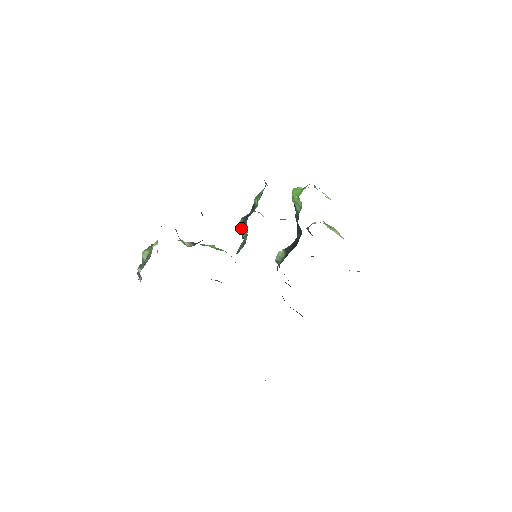
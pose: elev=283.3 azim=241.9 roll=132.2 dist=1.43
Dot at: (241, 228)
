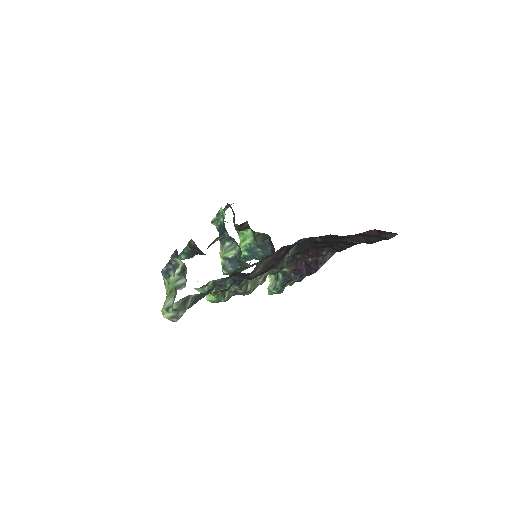
Dot at: (226, 251)
